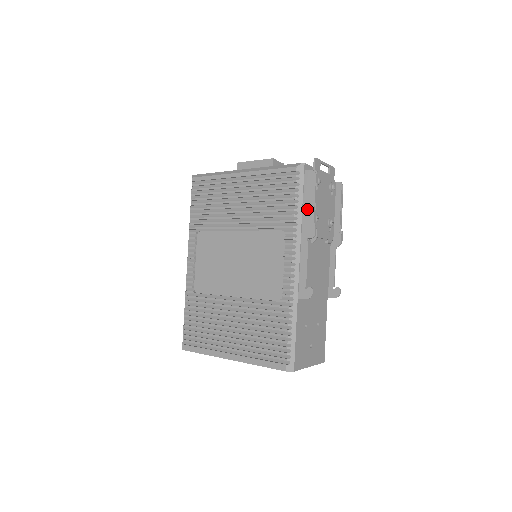
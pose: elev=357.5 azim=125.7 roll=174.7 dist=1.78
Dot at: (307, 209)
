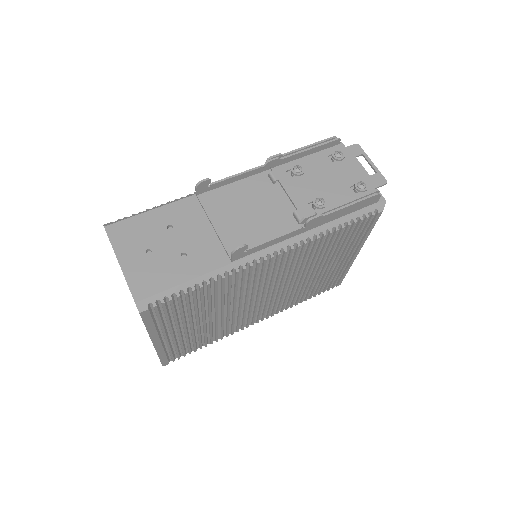
Dot at: occluded
